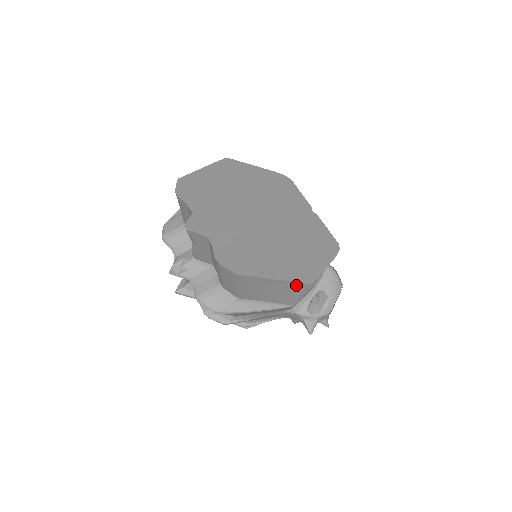
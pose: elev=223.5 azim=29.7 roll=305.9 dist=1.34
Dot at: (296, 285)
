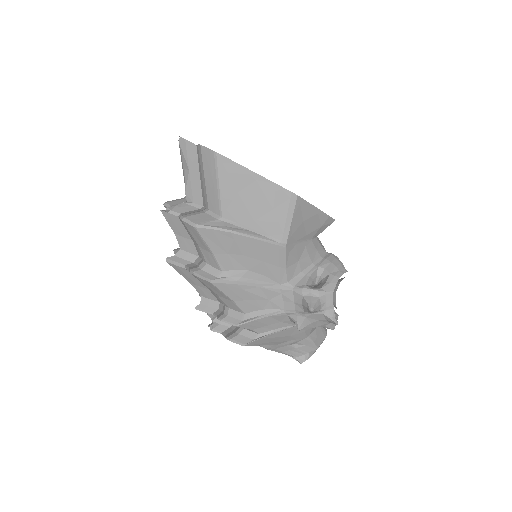
Dot at: (278, 192)
